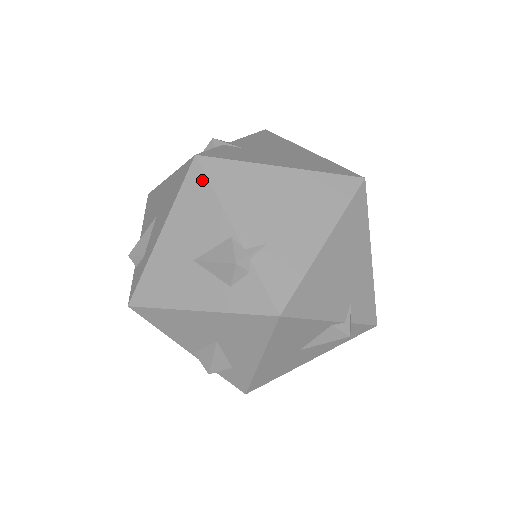
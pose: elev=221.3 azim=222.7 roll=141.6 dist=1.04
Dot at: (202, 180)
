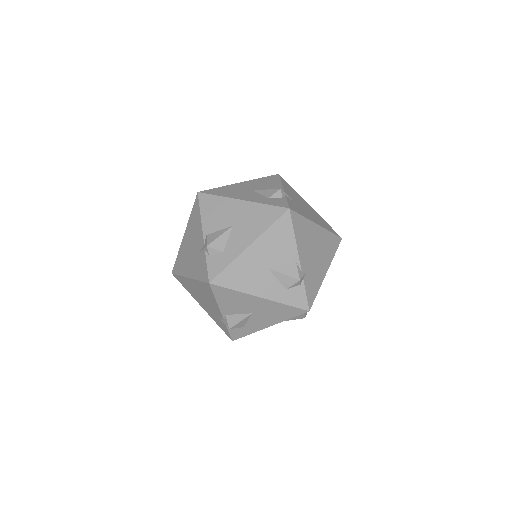
Dot at: (289, 225)
